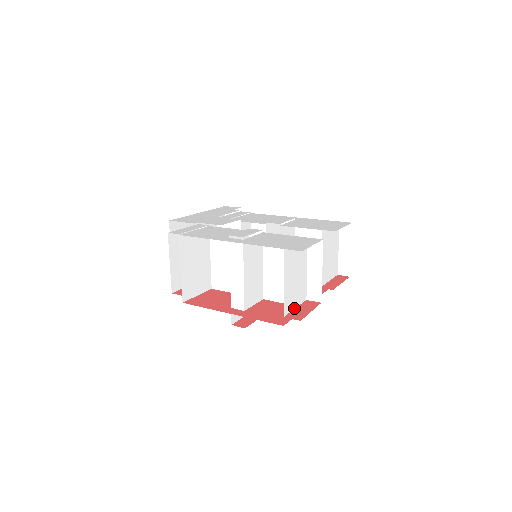
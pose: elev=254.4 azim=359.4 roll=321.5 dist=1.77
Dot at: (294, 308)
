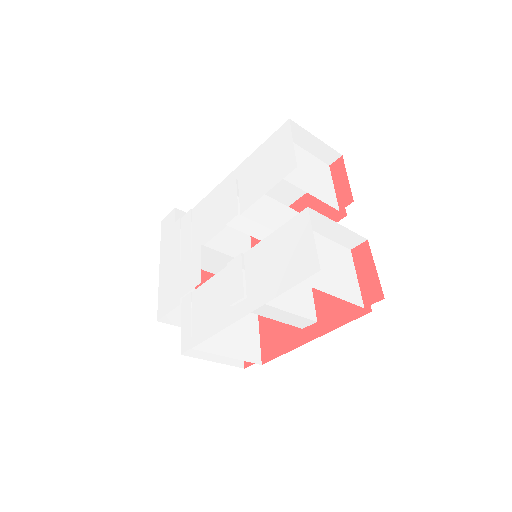
Dot at: (357, 281)
